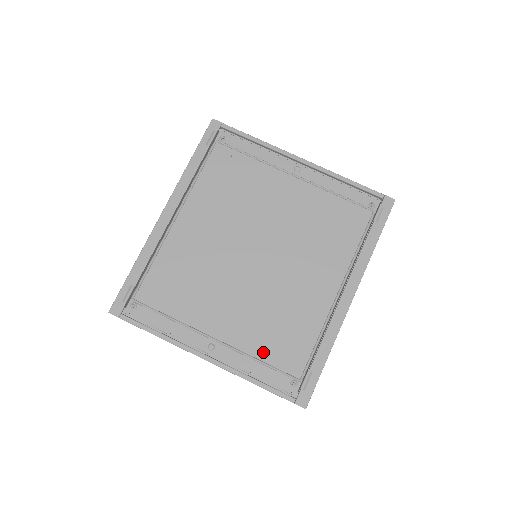
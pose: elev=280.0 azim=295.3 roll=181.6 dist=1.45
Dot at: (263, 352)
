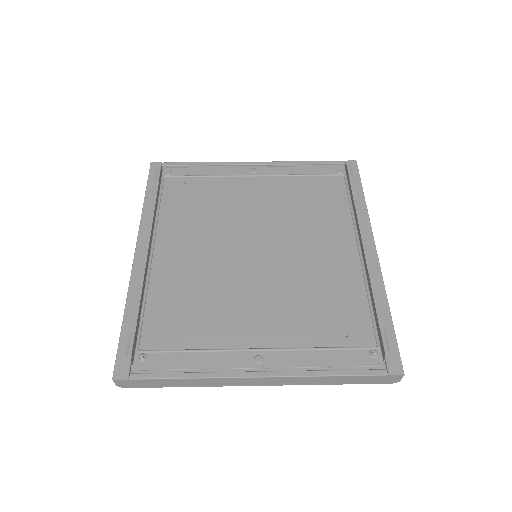
Dot at: (320, 337)
